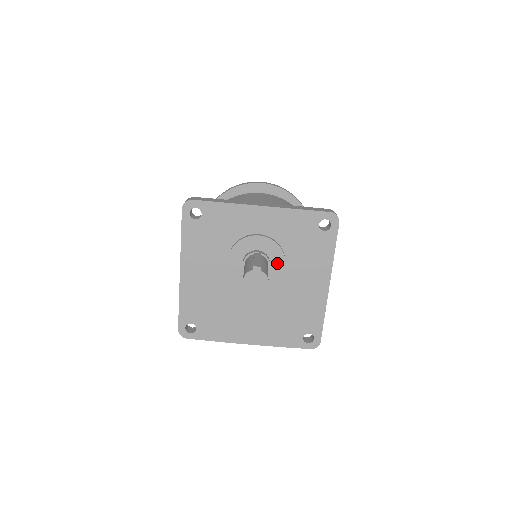
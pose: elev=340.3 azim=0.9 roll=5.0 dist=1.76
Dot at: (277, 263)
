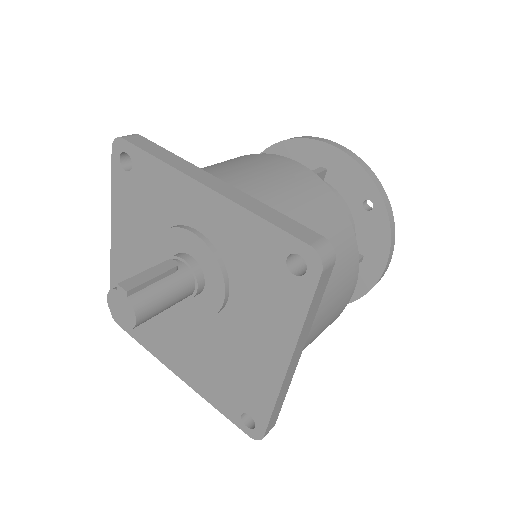
Dot at: (214, 289)
